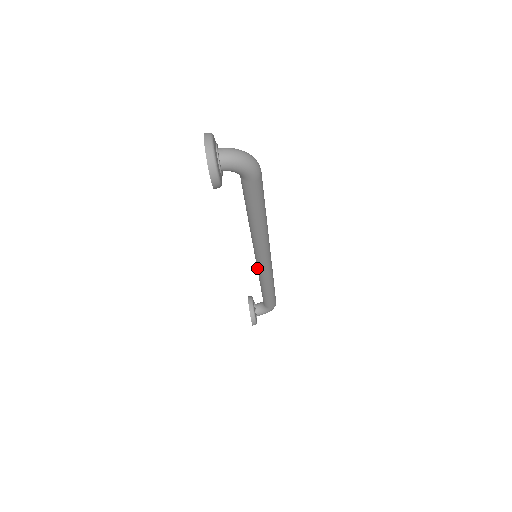
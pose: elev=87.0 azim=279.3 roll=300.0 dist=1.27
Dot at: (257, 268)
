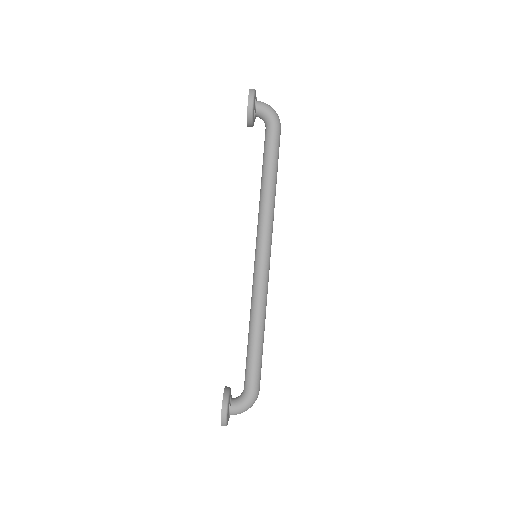
Dot at: (253, 279)
